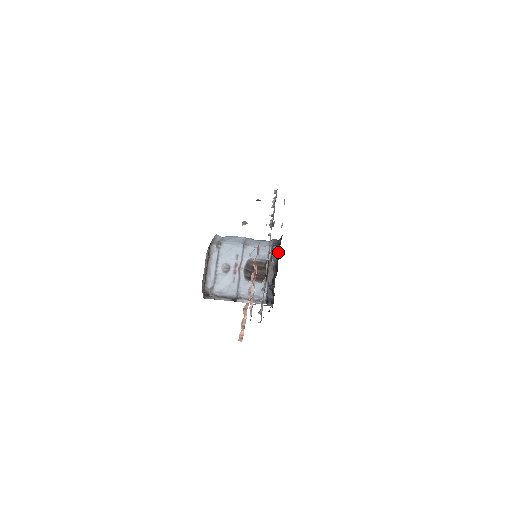
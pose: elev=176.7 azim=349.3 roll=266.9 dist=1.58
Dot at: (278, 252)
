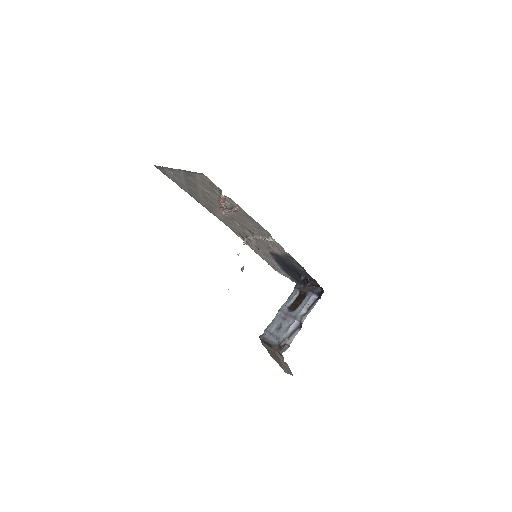
Dot at: (298, 281)
